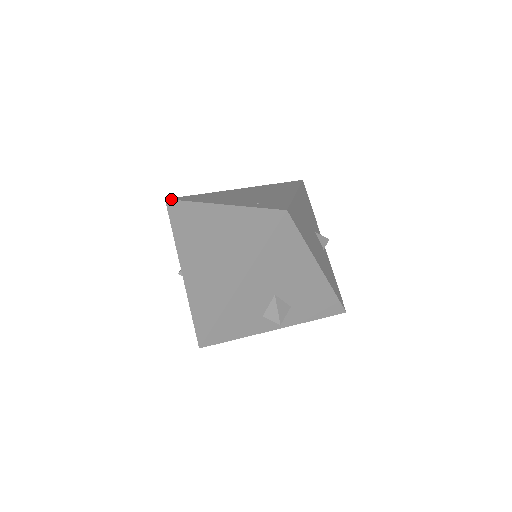
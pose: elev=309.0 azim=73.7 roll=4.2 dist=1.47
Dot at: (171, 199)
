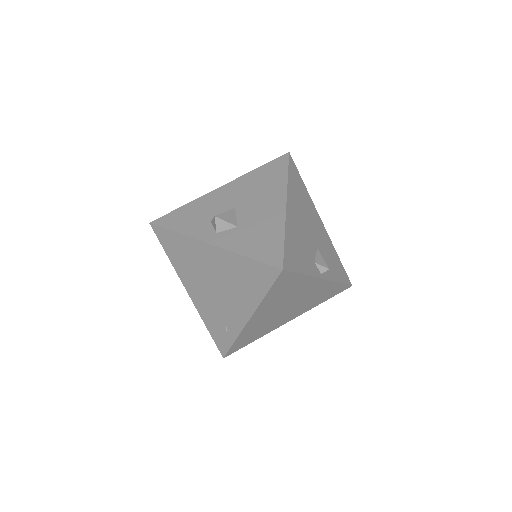
Dot at: occluded
